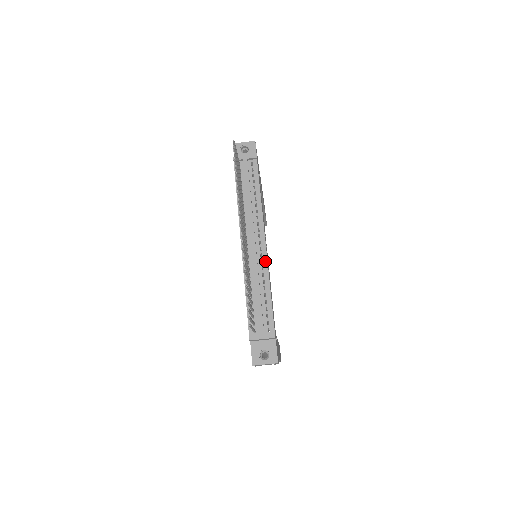
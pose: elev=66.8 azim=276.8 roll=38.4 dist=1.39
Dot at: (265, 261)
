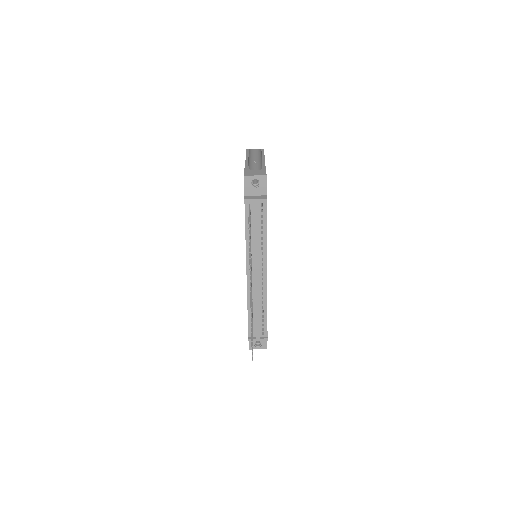
Dot at: (265, 288)
